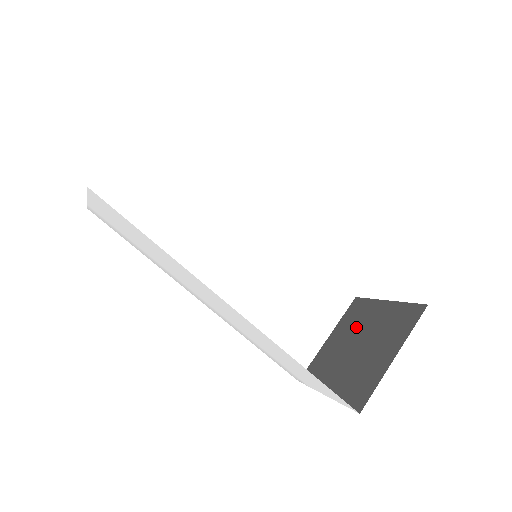
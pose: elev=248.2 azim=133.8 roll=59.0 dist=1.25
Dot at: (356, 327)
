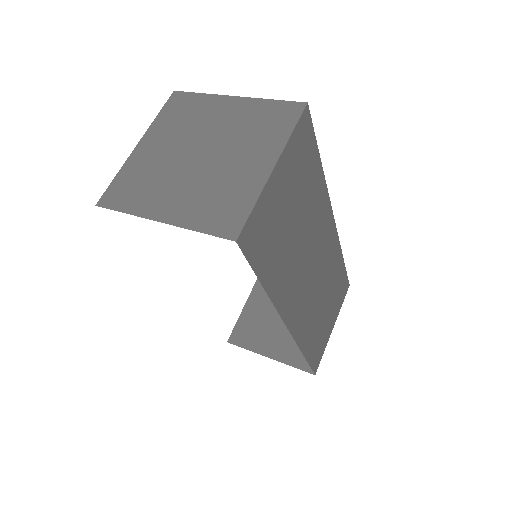
Dot at: occluded
